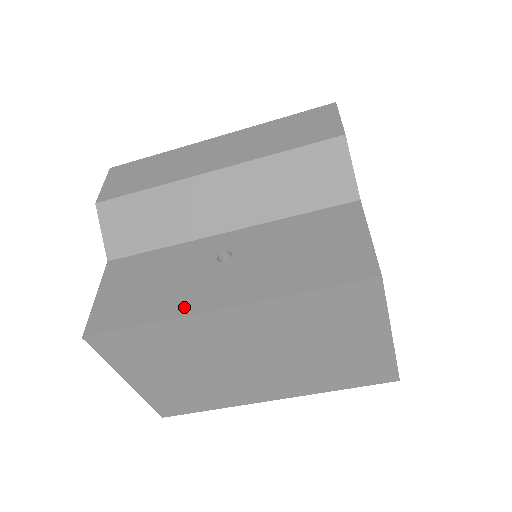
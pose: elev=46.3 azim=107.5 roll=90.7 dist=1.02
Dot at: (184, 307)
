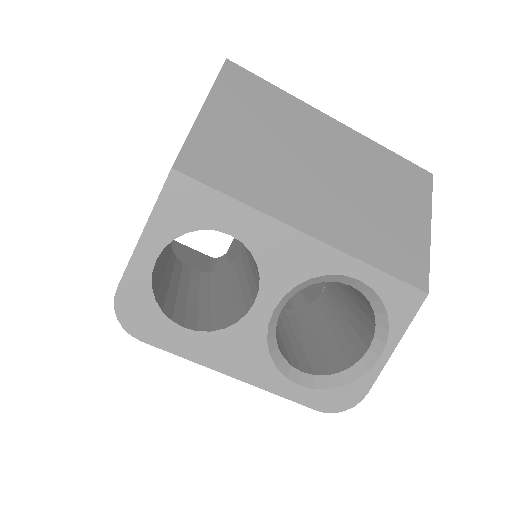
Dot at: occluded
